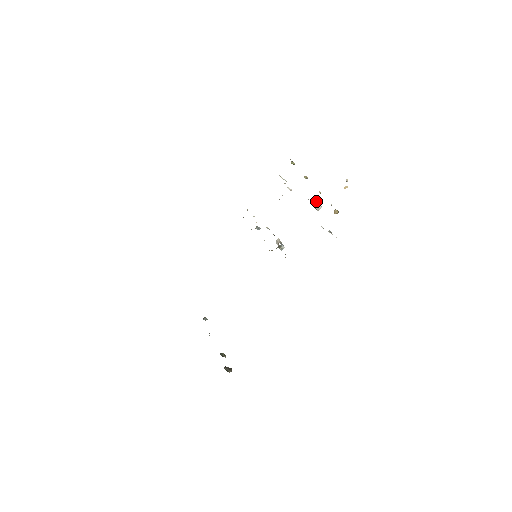
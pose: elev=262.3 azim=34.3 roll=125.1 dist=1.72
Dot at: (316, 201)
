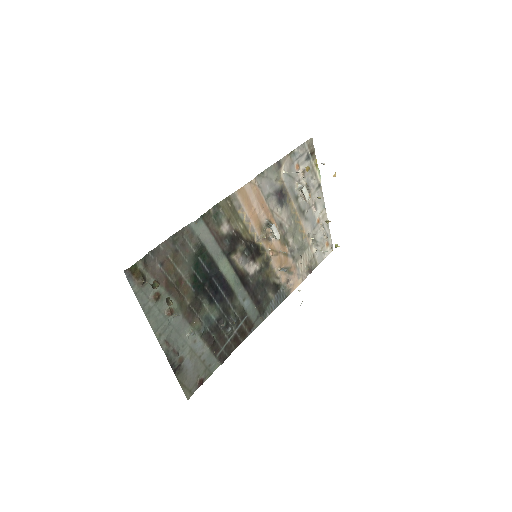
Dot at: occluded
